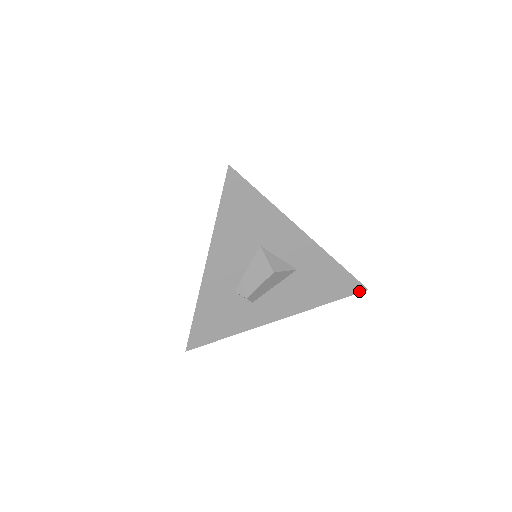
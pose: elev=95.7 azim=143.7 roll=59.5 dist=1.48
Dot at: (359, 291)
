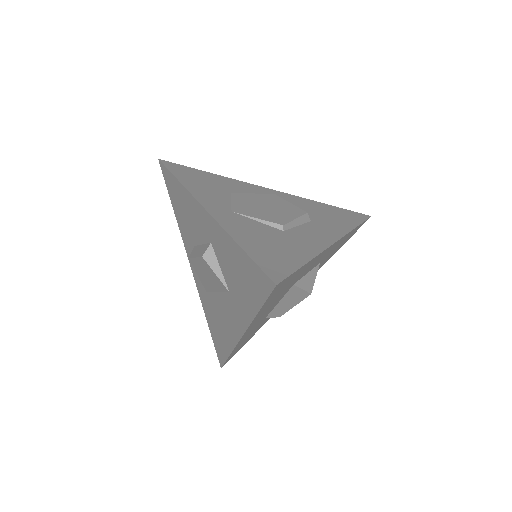
Dot at: occluded
